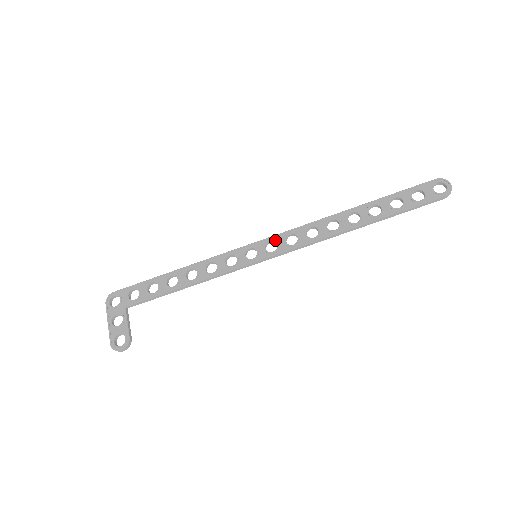
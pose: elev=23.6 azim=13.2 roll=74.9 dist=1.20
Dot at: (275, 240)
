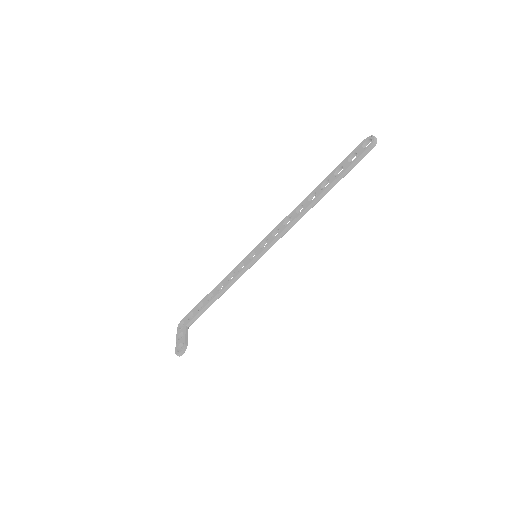
Dot at: (266, 239)
